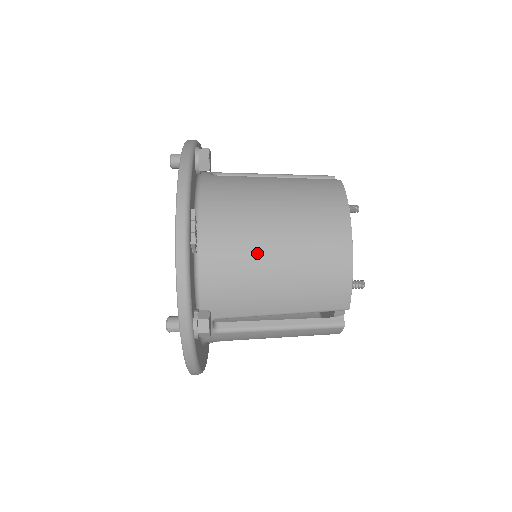
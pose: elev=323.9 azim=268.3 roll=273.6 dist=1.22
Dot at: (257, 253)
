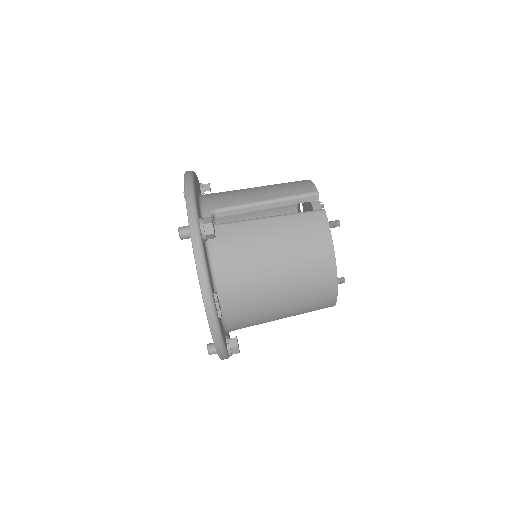
Dot at: (266, 298)
